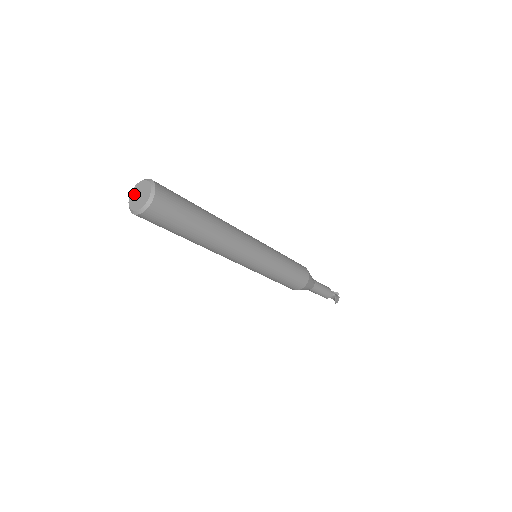
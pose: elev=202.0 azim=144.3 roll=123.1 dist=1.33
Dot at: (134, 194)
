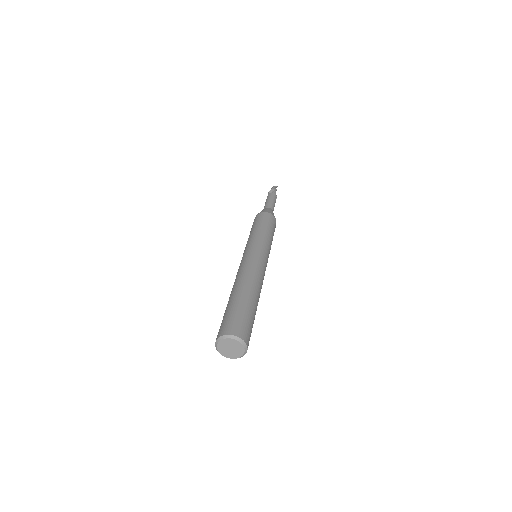
Dot at: (224, 345)
